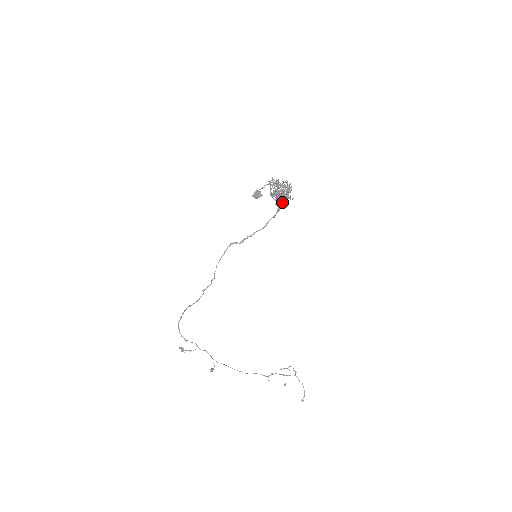
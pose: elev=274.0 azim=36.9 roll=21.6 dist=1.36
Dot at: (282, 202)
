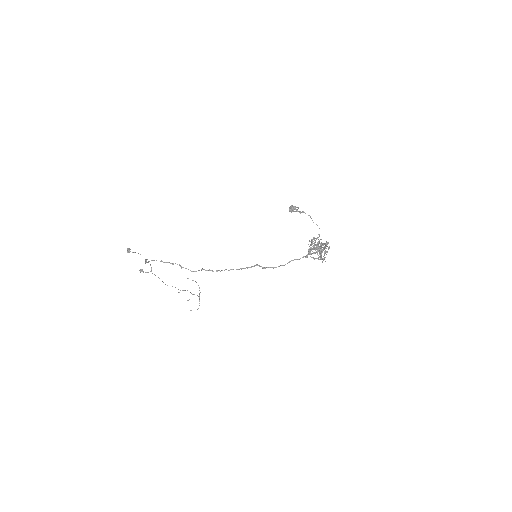
Dot at: (314, 258)
